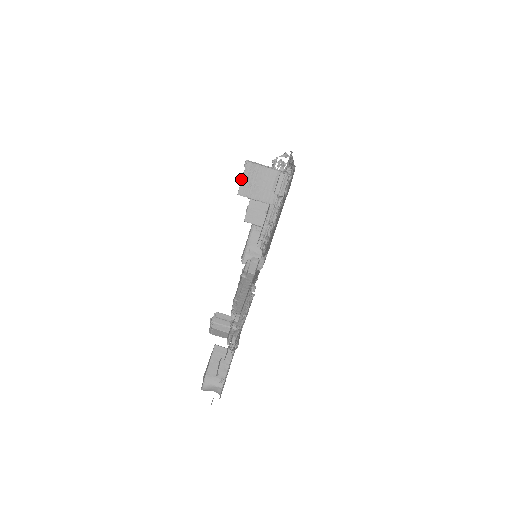
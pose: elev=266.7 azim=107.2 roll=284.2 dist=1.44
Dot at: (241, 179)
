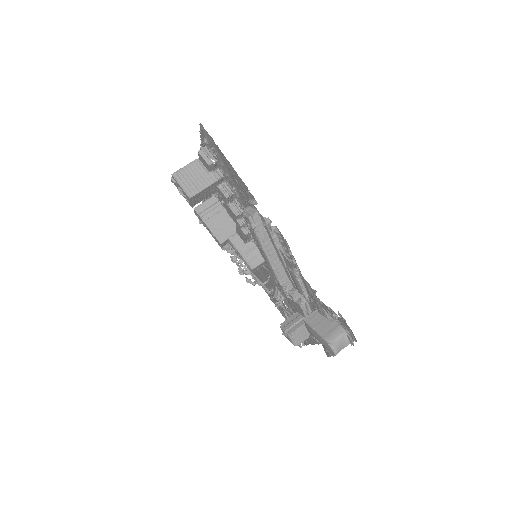
Dot at: (181, 193)
